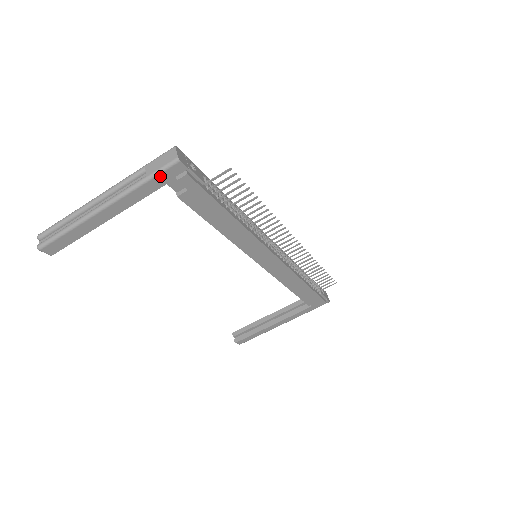
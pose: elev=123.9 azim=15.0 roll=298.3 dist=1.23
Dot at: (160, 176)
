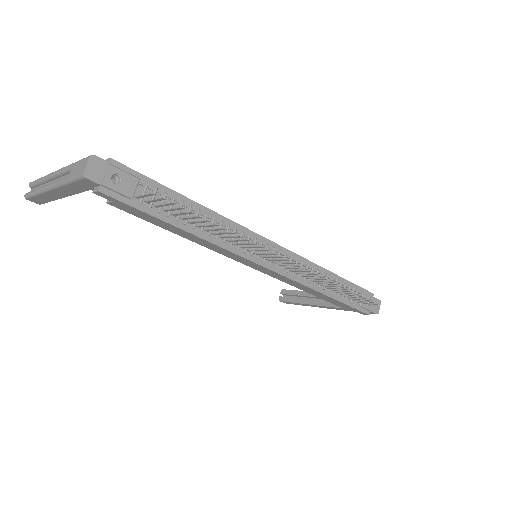
Dot at: (78, 183)
